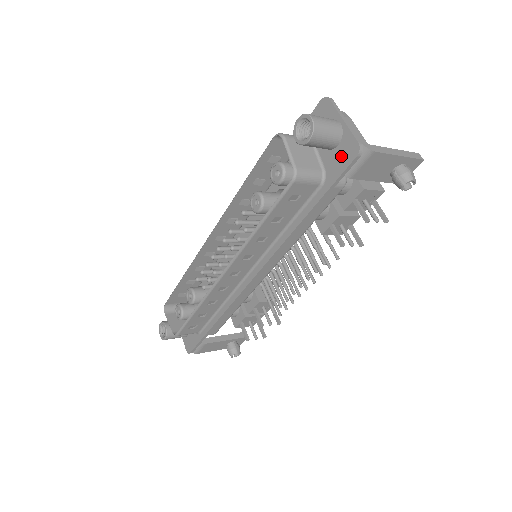
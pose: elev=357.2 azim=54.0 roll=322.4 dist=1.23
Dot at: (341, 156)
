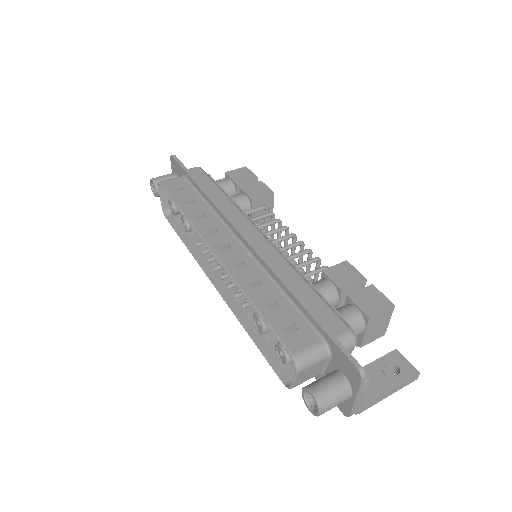
Dot at: occluded
